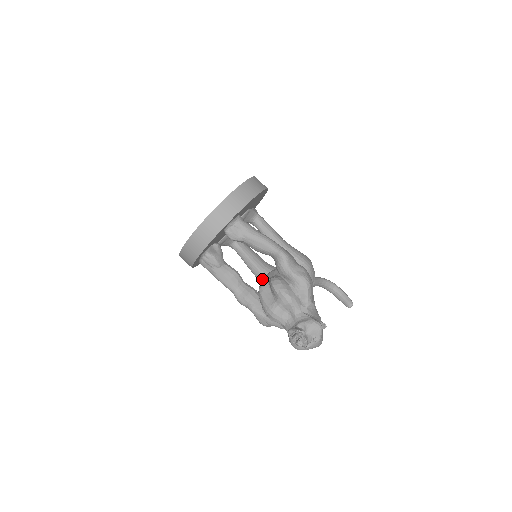
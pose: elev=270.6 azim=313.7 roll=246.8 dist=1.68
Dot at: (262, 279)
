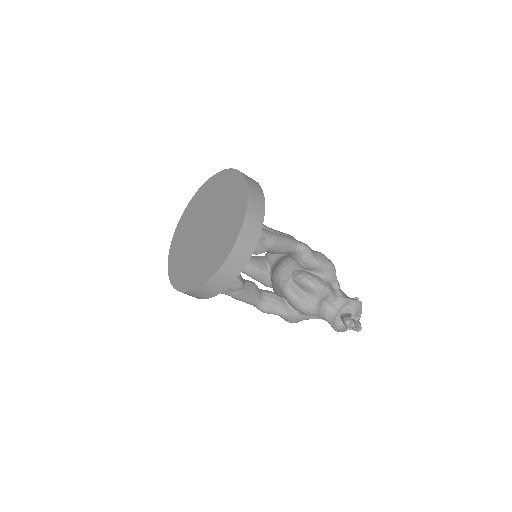
Dot at: (256, 275)
